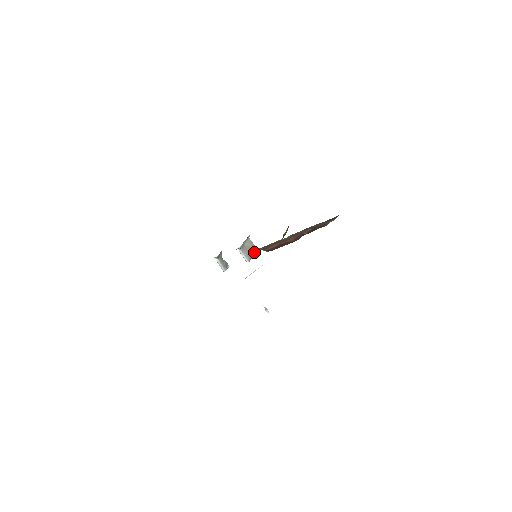
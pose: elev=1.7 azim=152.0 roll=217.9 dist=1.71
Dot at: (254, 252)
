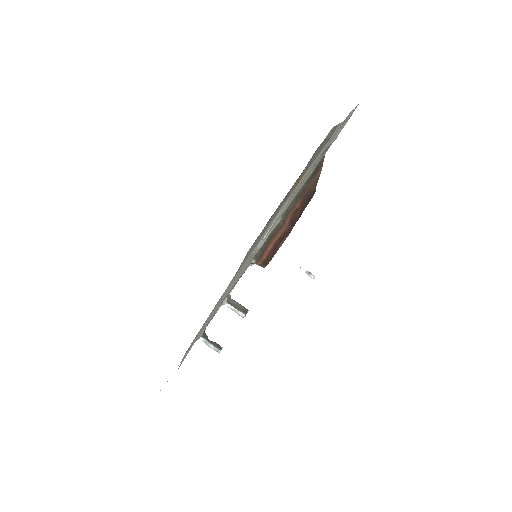
Dot at: (245, 310)
